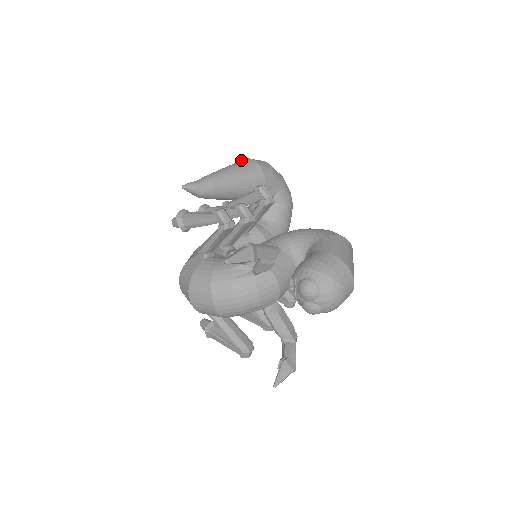
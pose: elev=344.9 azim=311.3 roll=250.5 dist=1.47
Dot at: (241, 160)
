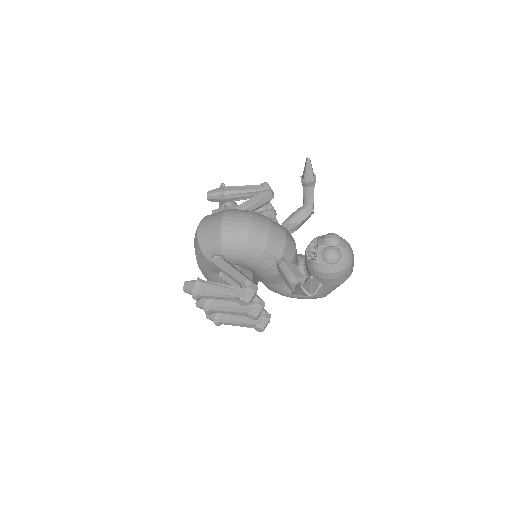
Dot at: occluded
